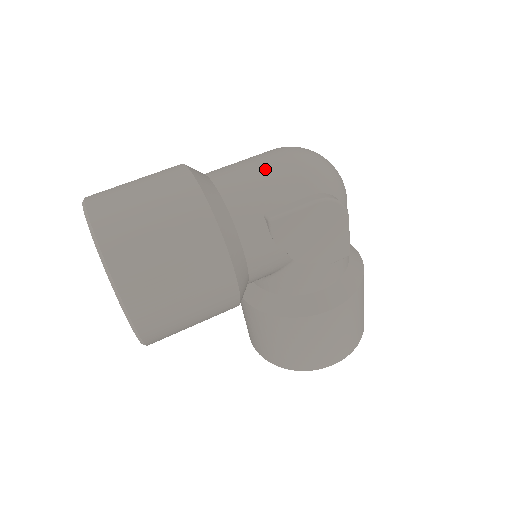
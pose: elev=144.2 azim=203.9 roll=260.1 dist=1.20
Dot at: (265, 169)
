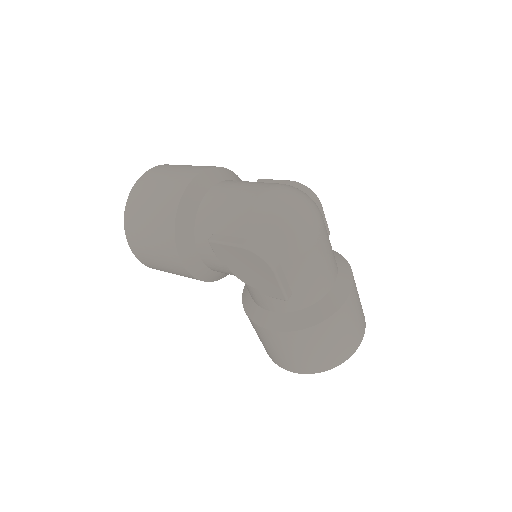
Dot at: (235, 201)
